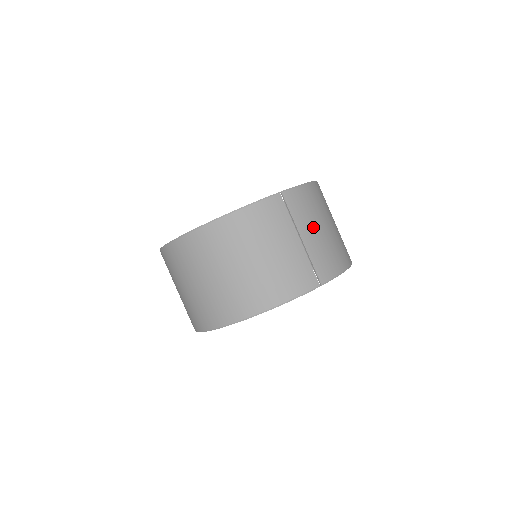
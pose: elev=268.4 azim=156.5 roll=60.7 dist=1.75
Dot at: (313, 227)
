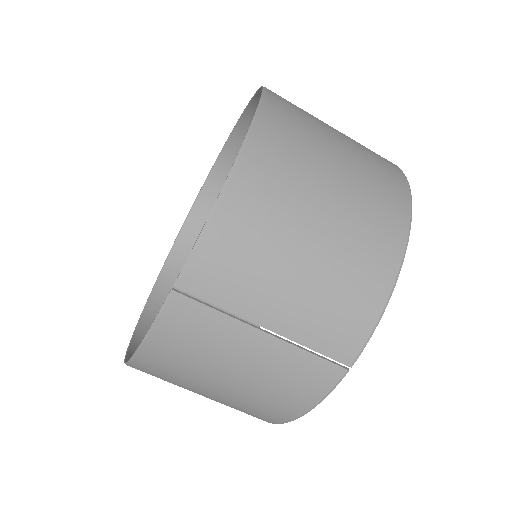
Dot at: (277, 289)
